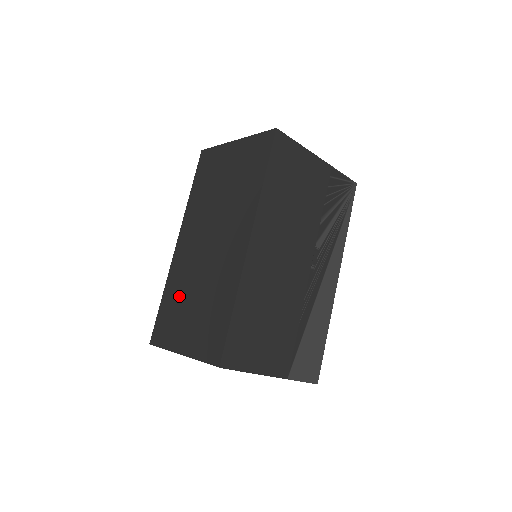
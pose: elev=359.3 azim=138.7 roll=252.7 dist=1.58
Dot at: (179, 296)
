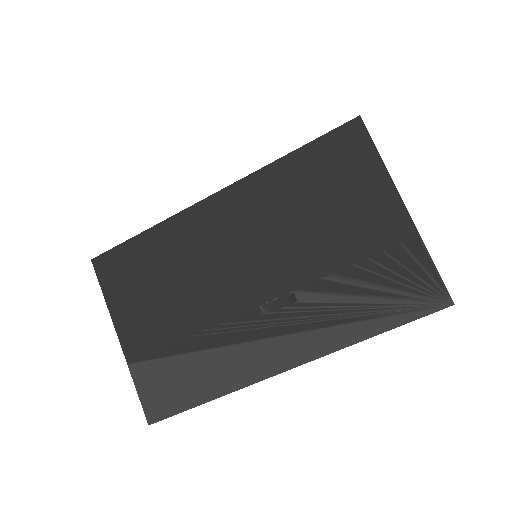
Dot at: occluded
